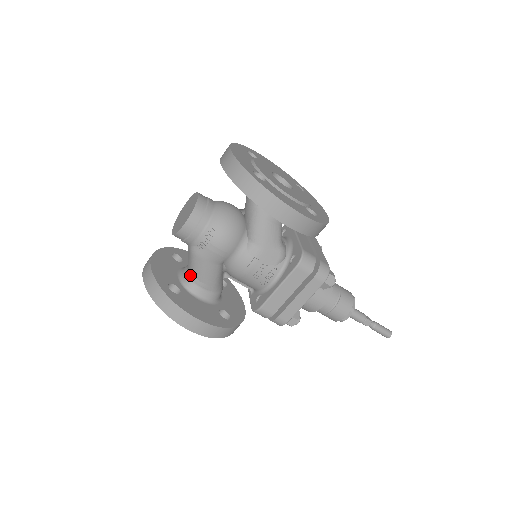
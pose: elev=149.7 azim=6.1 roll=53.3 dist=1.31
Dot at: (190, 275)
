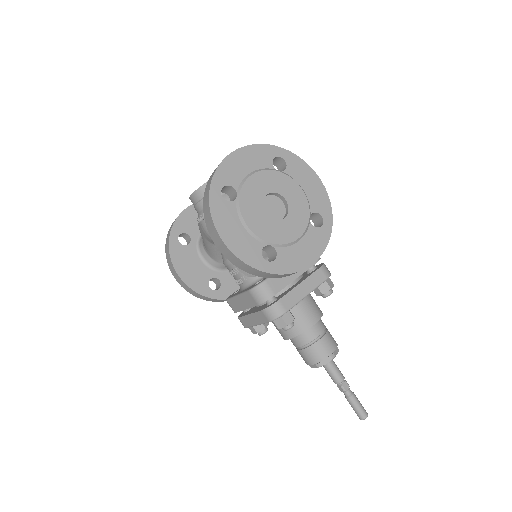
Dot at: occluded
